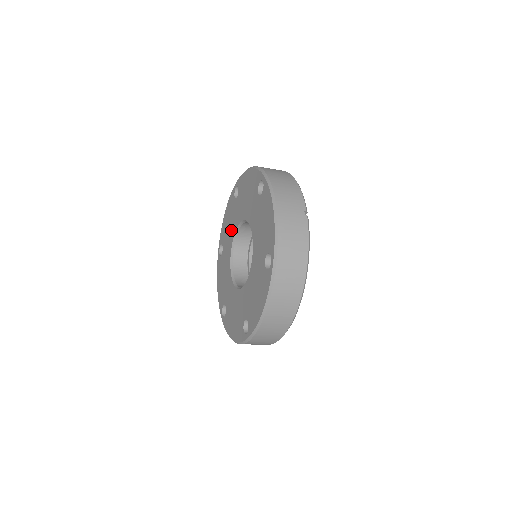
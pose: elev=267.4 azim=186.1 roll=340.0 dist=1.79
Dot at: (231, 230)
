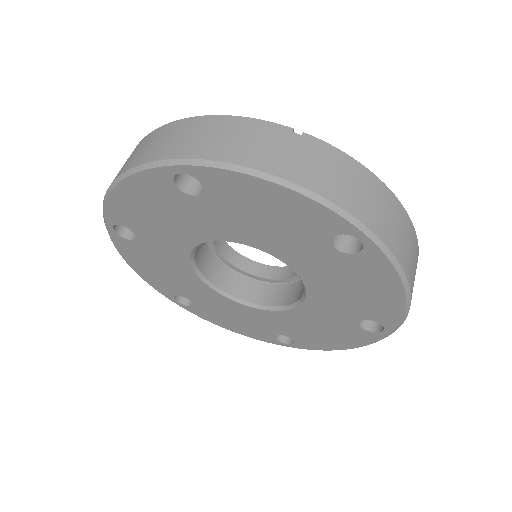
Dot at: (179, 273)
